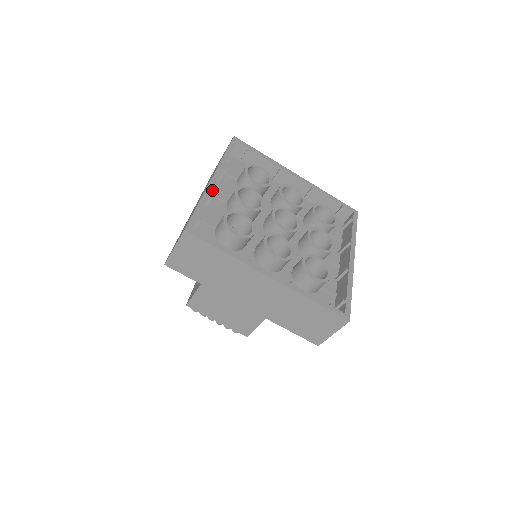
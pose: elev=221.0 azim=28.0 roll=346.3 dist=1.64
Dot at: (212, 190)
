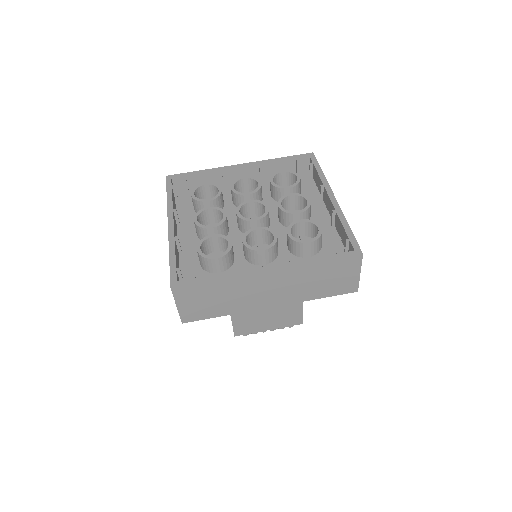
Dot at: (178, 234)
